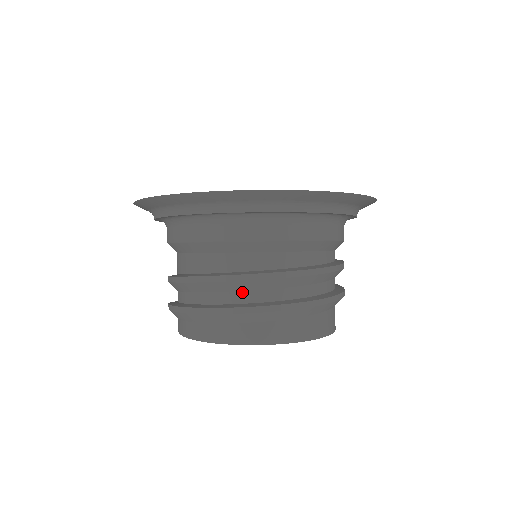
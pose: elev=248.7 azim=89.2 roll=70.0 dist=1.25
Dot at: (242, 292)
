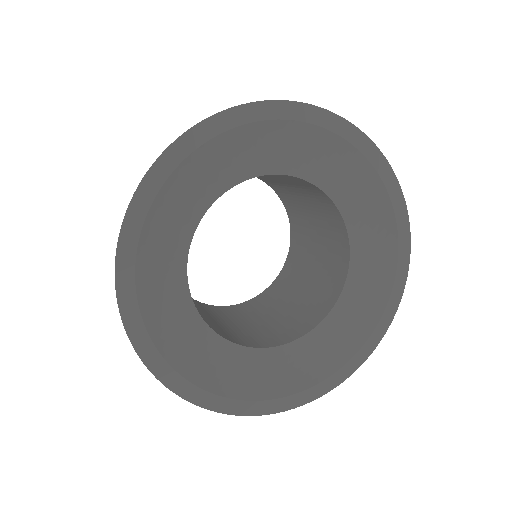
Dot at: occluded
